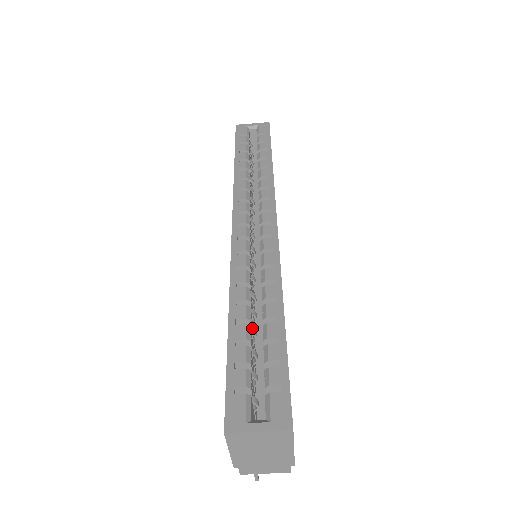
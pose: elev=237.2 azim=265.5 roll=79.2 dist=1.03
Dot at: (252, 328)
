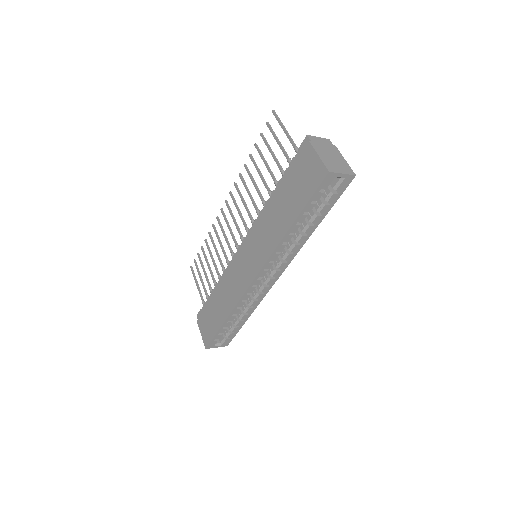
Dot at: occluded
